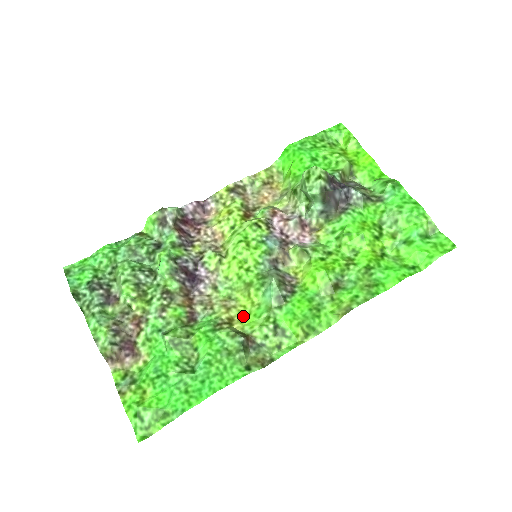
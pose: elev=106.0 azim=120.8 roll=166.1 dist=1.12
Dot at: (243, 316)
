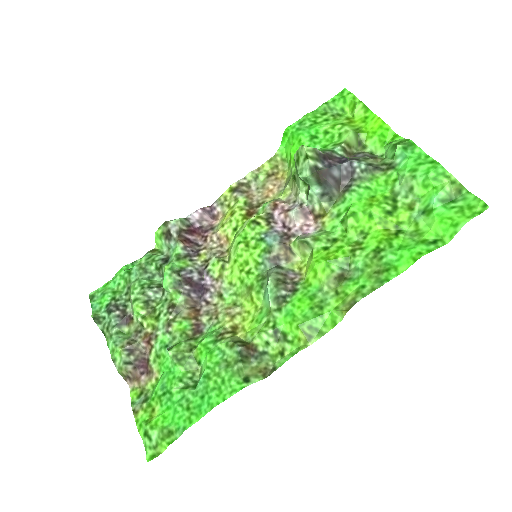
Dot at: (247, 323)
